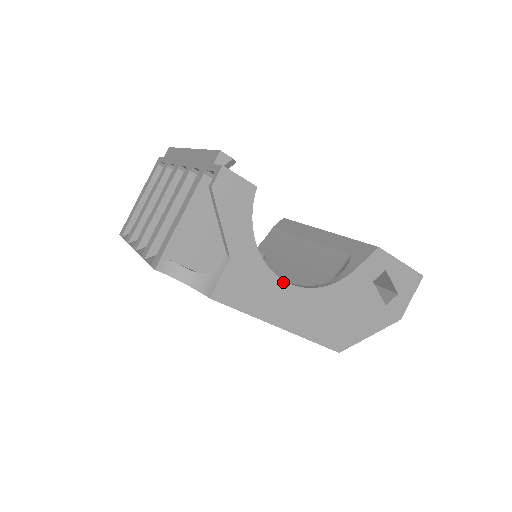
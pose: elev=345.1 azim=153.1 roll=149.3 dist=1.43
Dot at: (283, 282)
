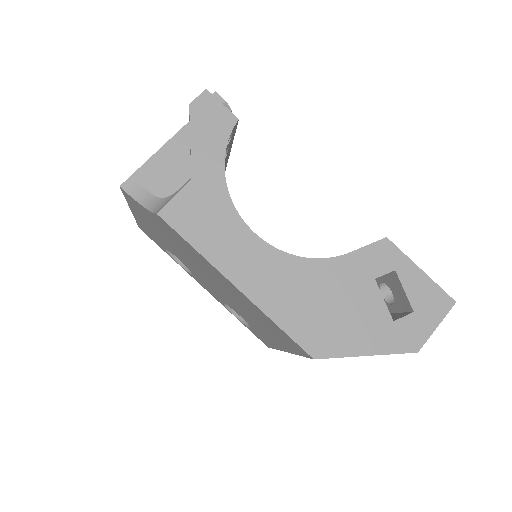
Dot at: (249, 230)
